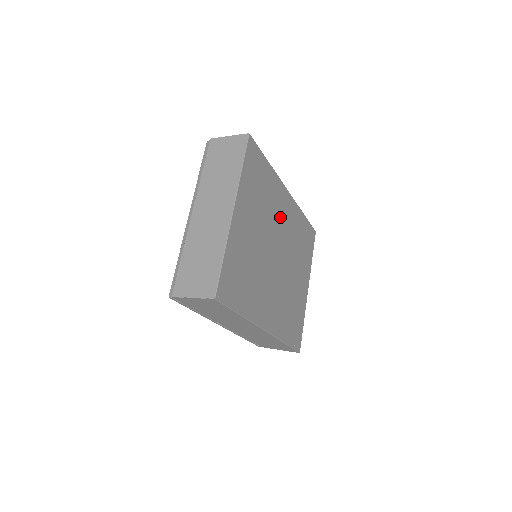
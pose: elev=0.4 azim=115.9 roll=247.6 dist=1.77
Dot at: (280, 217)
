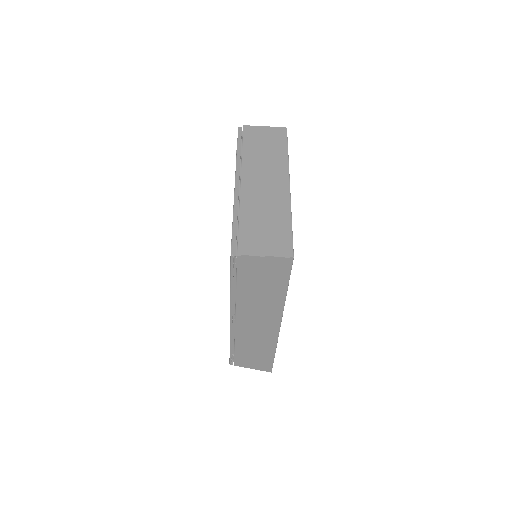
Dot at: occluded
